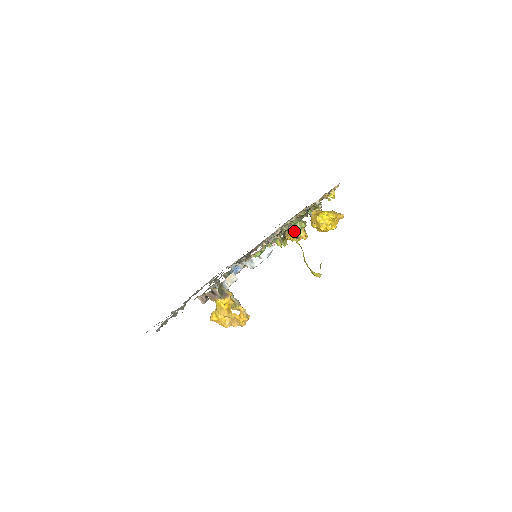
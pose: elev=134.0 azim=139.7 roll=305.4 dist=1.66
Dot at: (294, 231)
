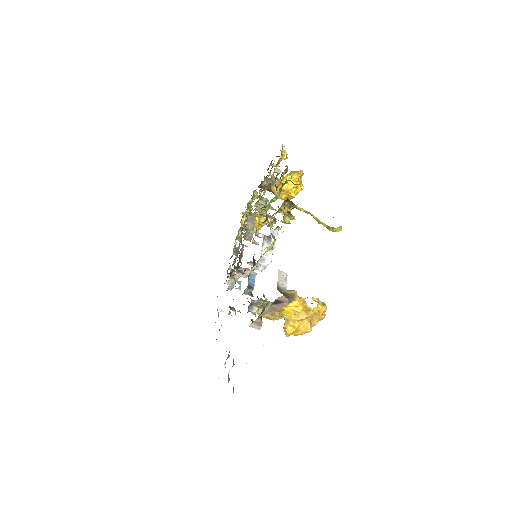
Dot at: occluded
